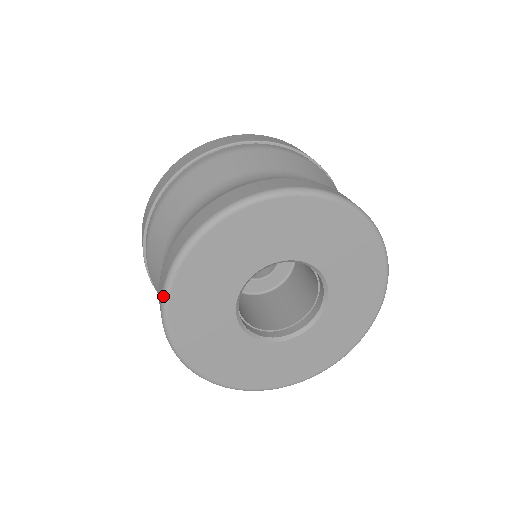
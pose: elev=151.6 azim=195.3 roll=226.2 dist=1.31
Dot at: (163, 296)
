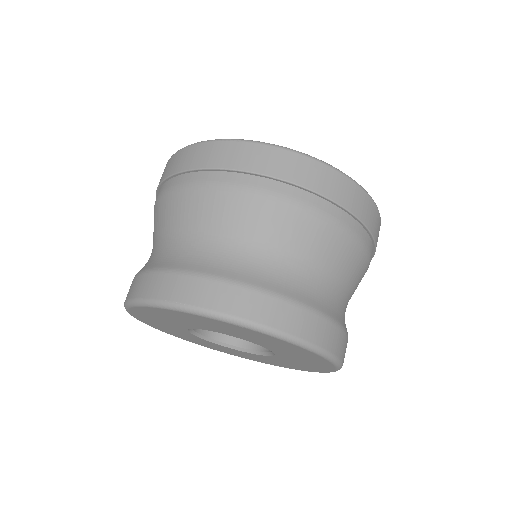
Dot at: (146, 302)
